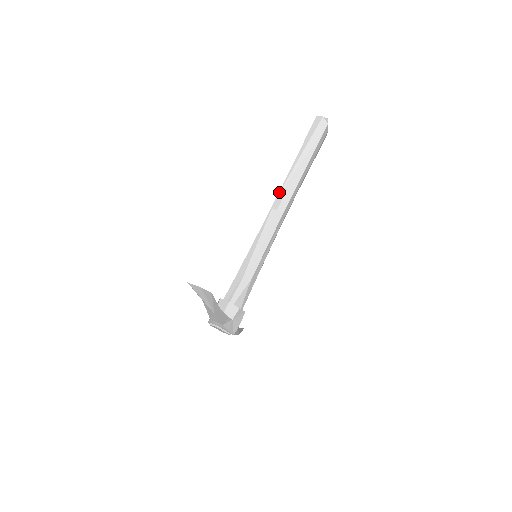
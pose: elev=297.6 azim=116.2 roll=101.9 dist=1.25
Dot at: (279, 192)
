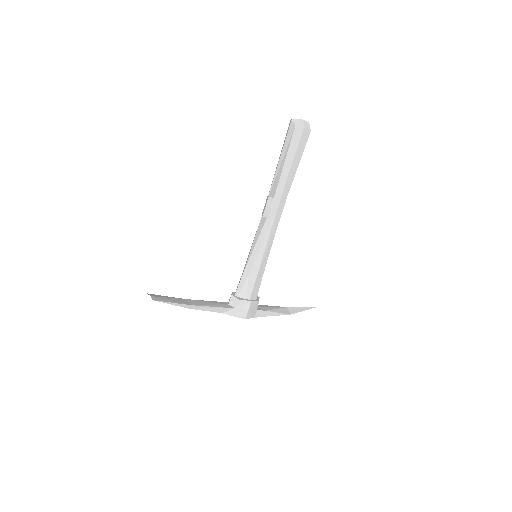
Dot at: (266, 200)
